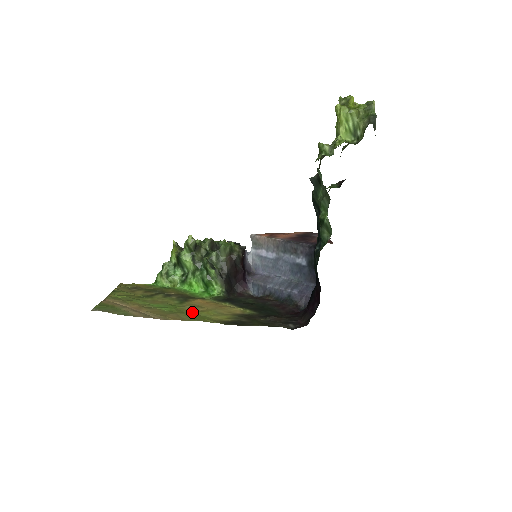
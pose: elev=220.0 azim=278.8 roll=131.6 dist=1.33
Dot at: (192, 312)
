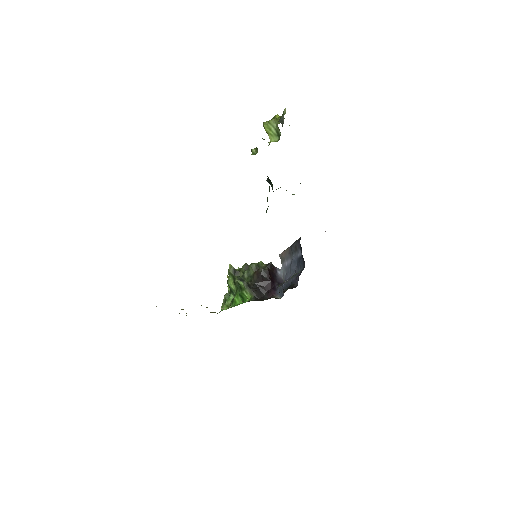
Dot at: occluded
